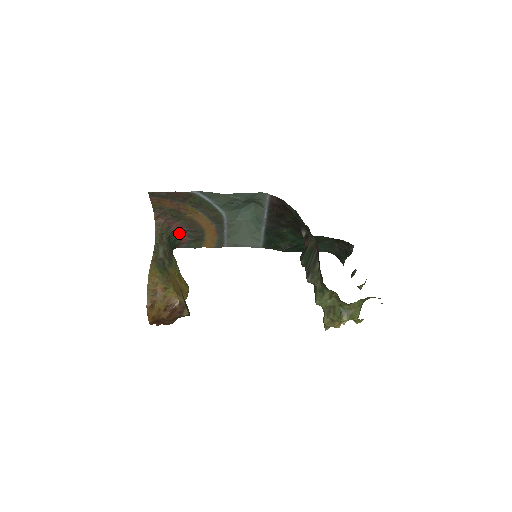
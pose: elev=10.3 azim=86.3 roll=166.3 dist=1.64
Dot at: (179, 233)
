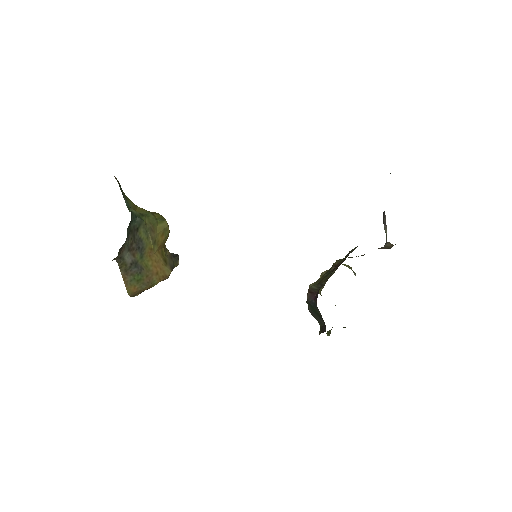
Dot at: occluded
